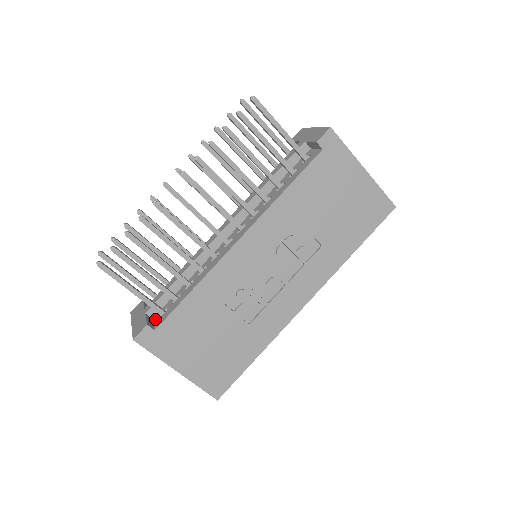
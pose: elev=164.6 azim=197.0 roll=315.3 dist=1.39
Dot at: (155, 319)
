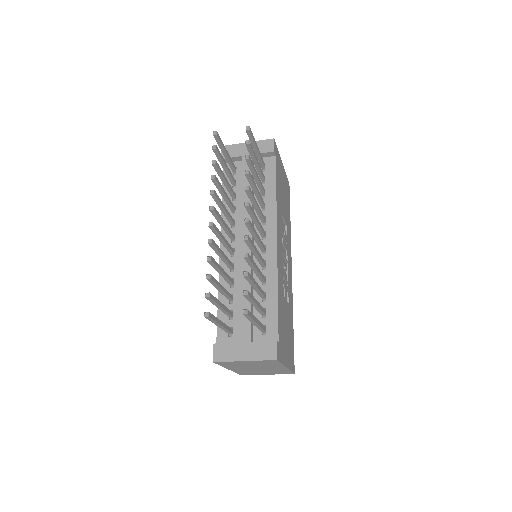
Dot at: (260, 340)
